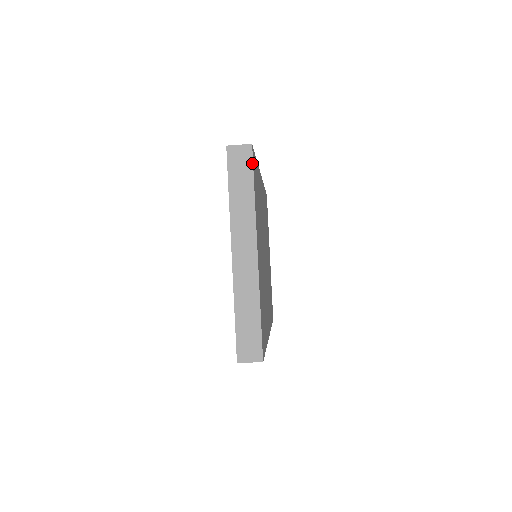
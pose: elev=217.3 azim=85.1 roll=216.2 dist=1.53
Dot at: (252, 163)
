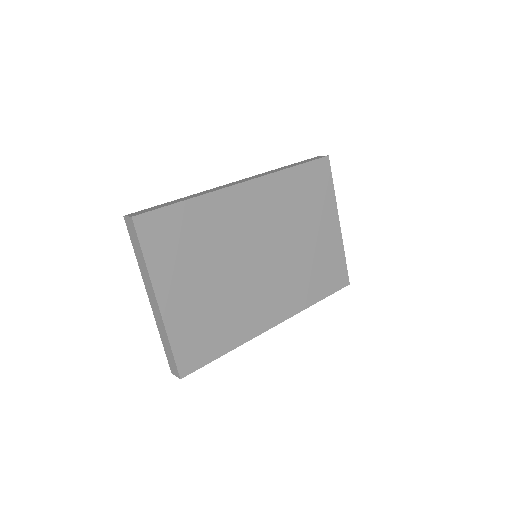
Dot at: (136, 233)
